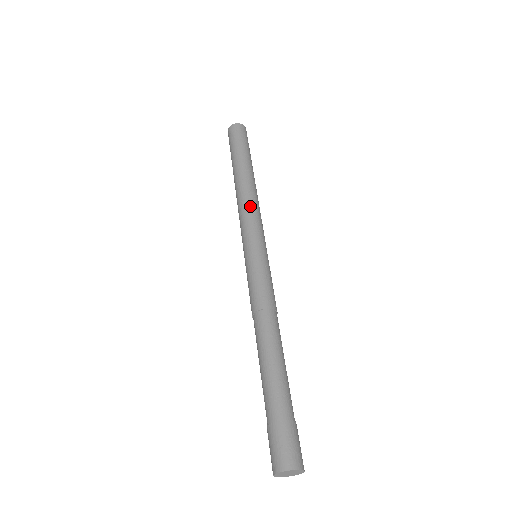
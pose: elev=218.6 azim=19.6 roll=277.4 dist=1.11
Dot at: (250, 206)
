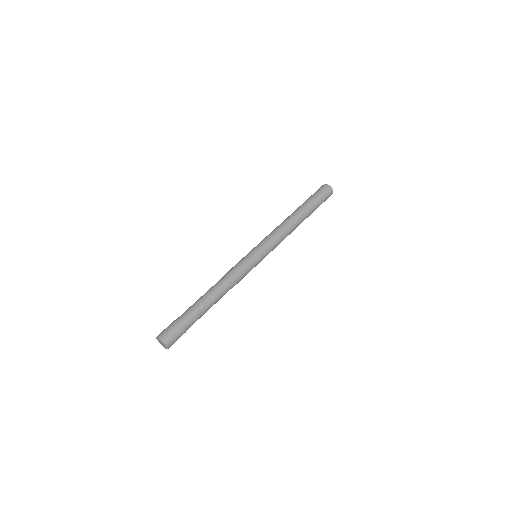
Dot at: (277, 230)
